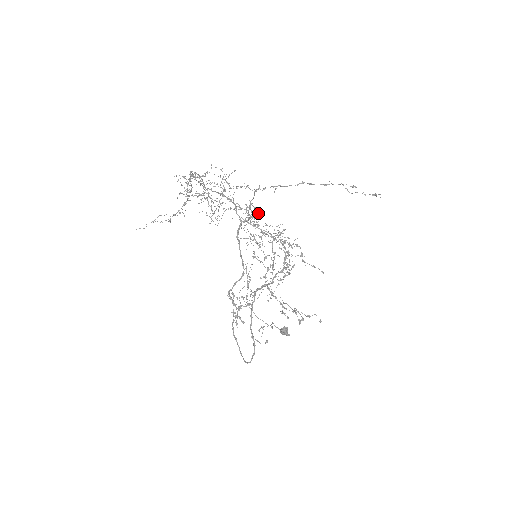
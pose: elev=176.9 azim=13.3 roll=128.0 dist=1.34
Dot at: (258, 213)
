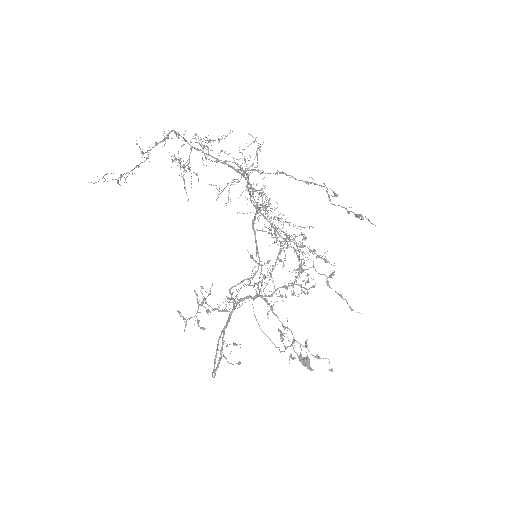
Dot at: occluded
